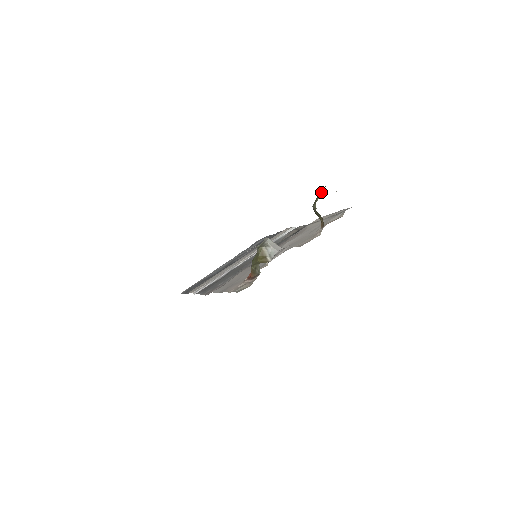
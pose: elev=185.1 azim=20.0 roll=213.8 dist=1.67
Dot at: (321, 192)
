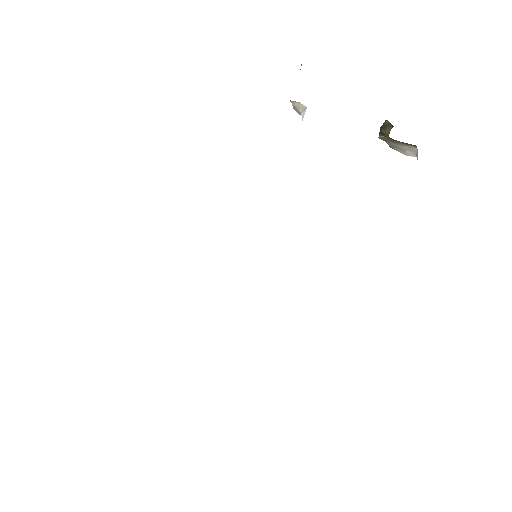
Dot at: occluded
